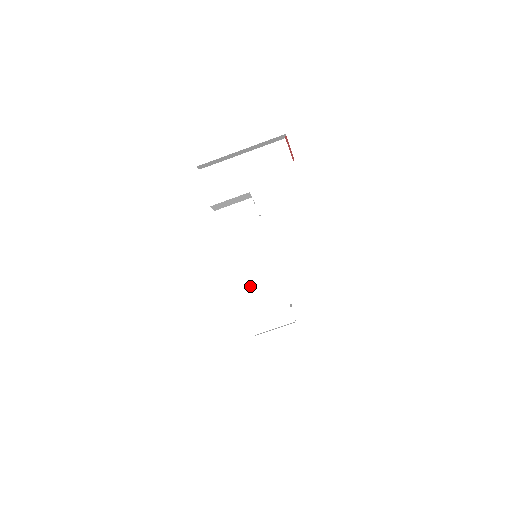
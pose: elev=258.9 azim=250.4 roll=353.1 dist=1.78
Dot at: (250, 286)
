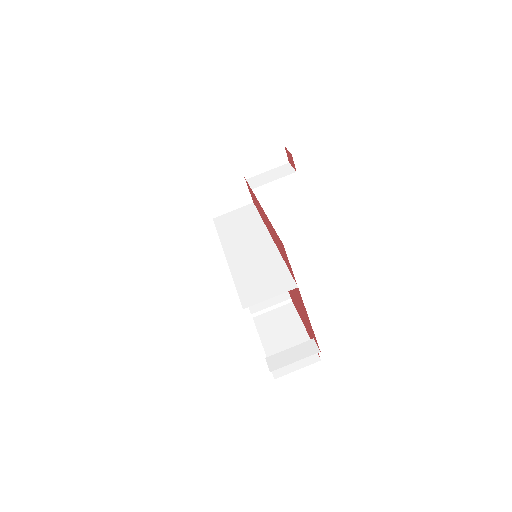
Dot at: (240, 265)
